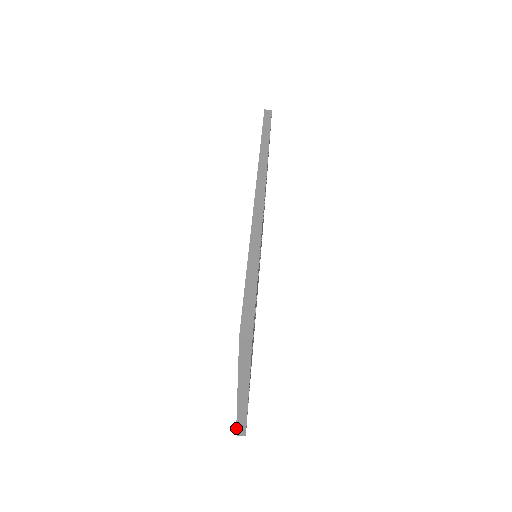
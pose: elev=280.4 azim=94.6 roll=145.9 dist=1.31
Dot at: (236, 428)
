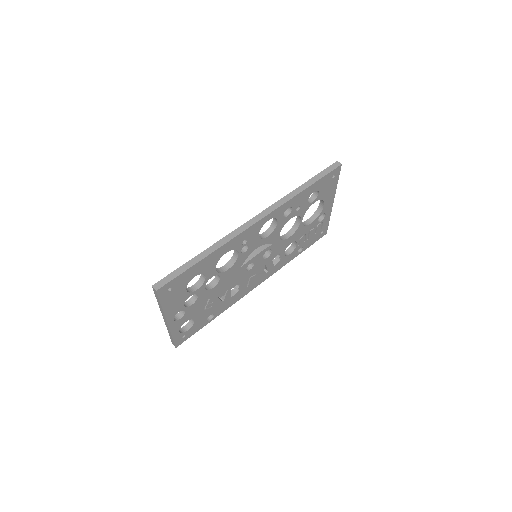
Dot at: (171, 339)
